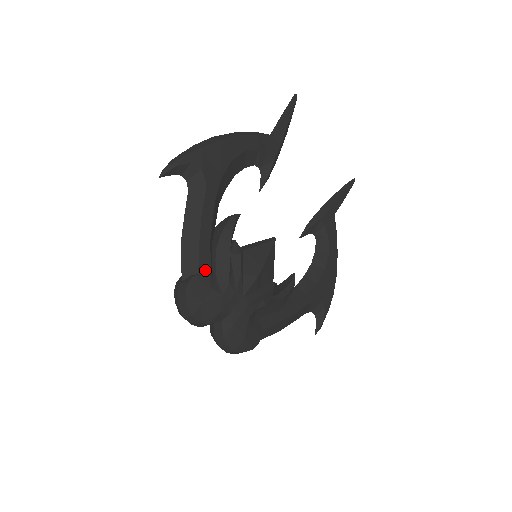
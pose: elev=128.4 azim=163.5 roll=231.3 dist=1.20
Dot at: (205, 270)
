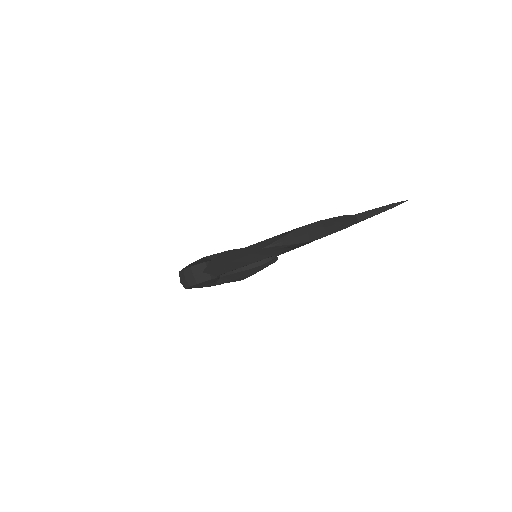
Dot at: (221, 274)
